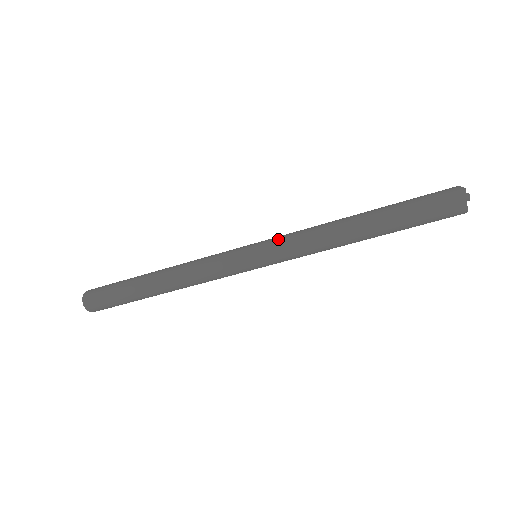
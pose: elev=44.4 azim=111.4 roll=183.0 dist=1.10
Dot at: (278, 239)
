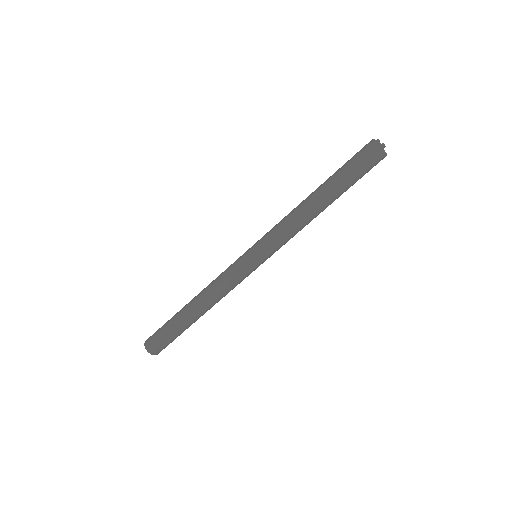
Dot at: (267, 239)
